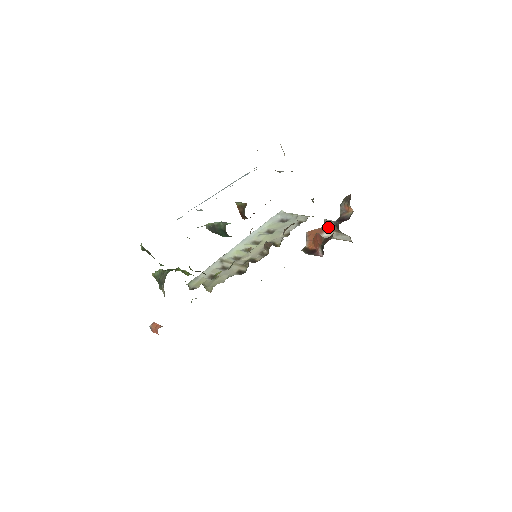
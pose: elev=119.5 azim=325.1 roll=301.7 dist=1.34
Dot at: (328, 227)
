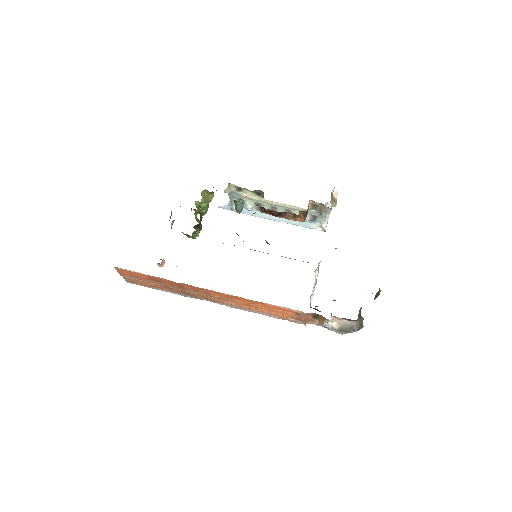
Dot at: (358, 315)
